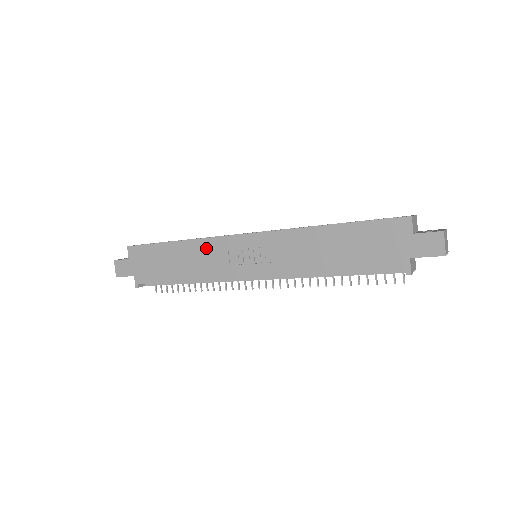
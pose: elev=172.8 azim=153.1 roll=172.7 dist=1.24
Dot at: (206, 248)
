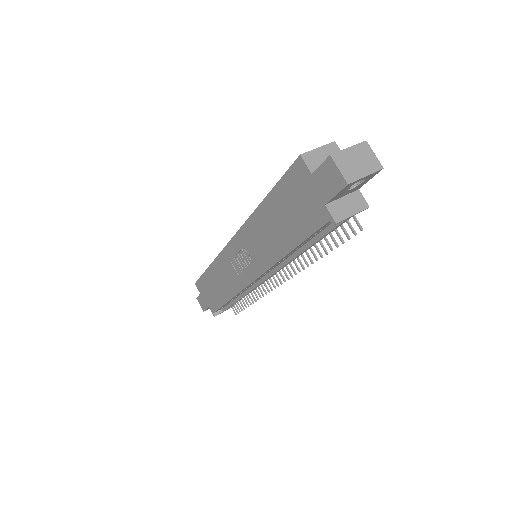
Dot at: (221, 266)
